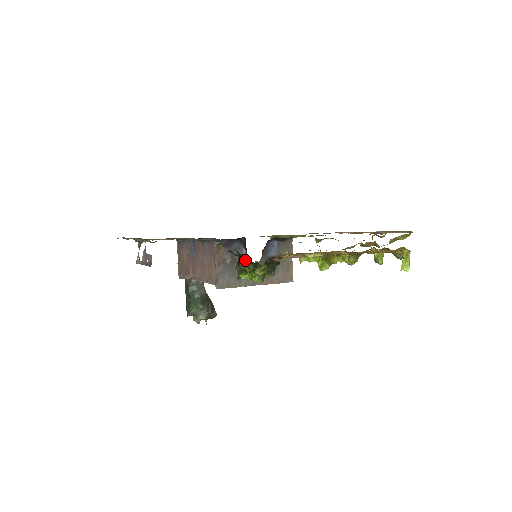
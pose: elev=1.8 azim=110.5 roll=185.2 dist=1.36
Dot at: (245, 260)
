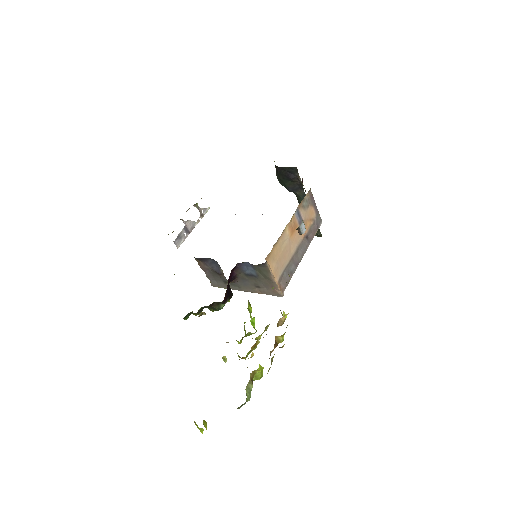
Dot at: occluded
